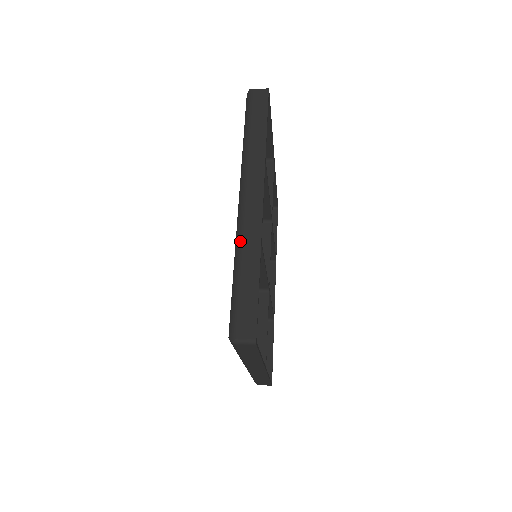
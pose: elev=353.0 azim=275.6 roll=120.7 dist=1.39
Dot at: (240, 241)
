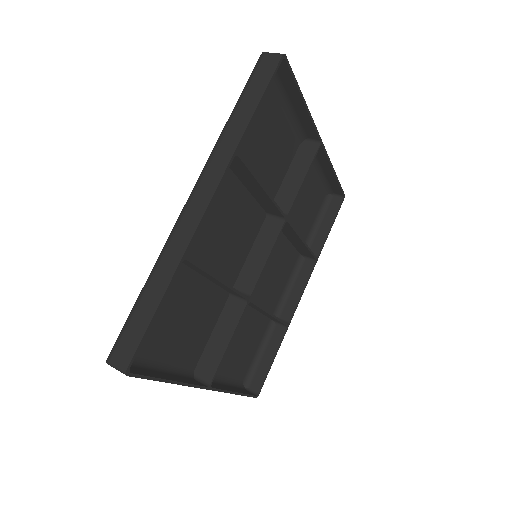
Dot at: (164, 248)
